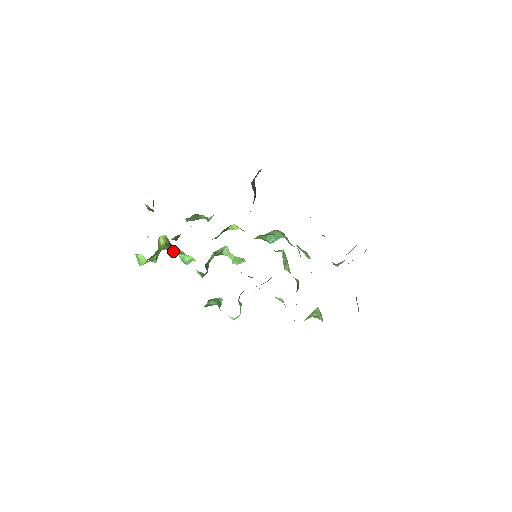
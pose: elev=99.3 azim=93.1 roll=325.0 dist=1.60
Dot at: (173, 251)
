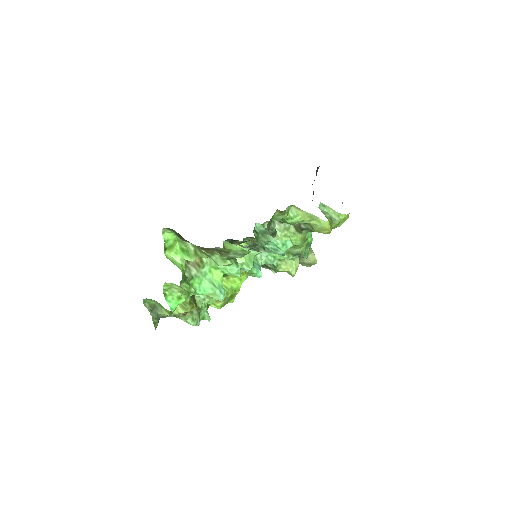
Dot at: (195, 268)
